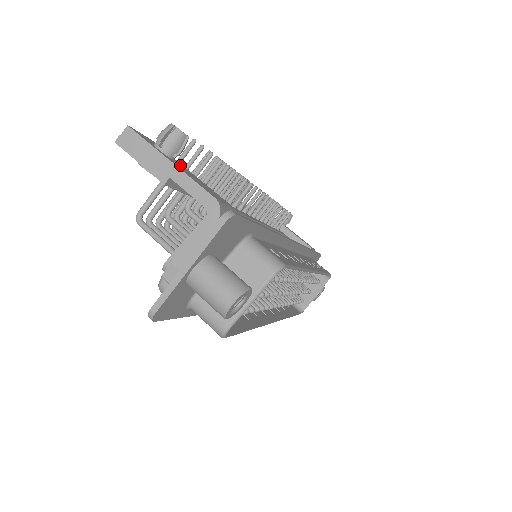
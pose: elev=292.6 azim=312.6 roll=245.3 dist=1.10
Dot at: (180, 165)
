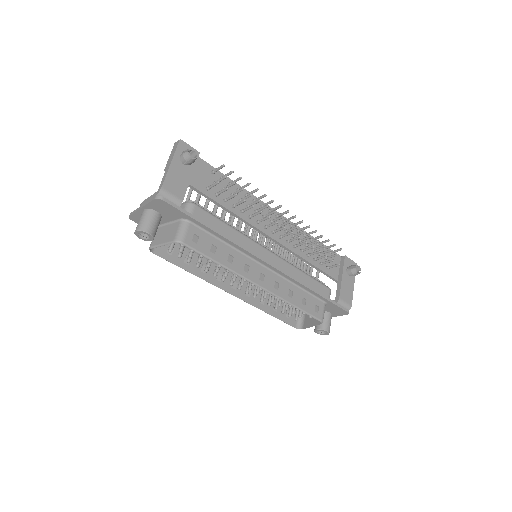
Dot at: (185, 169)
